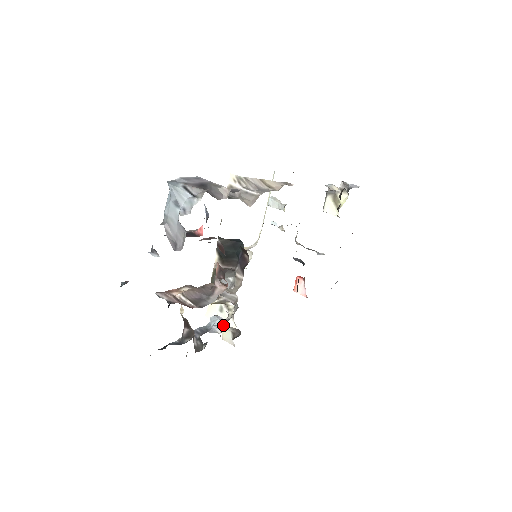
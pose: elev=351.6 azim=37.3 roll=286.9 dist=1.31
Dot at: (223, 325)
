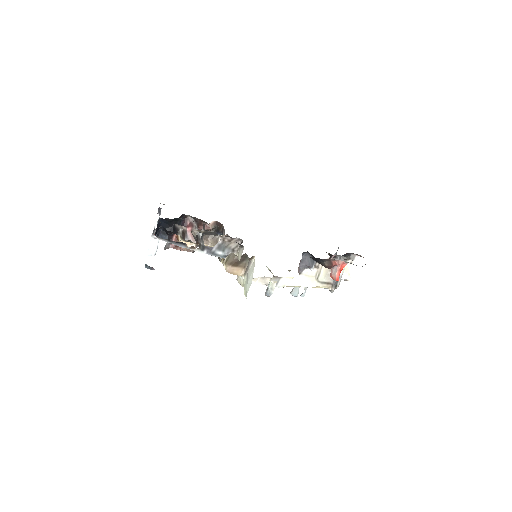
Dot at: occluded
